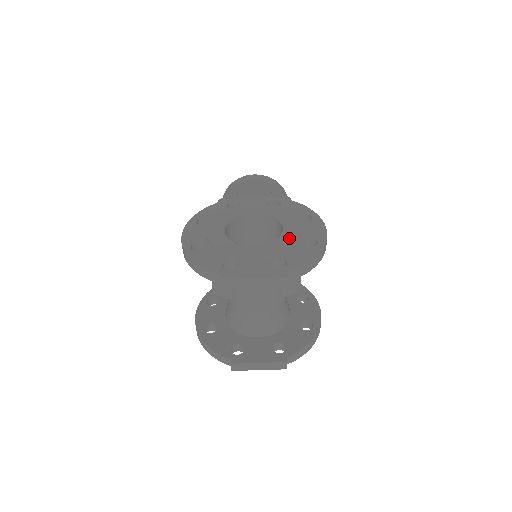
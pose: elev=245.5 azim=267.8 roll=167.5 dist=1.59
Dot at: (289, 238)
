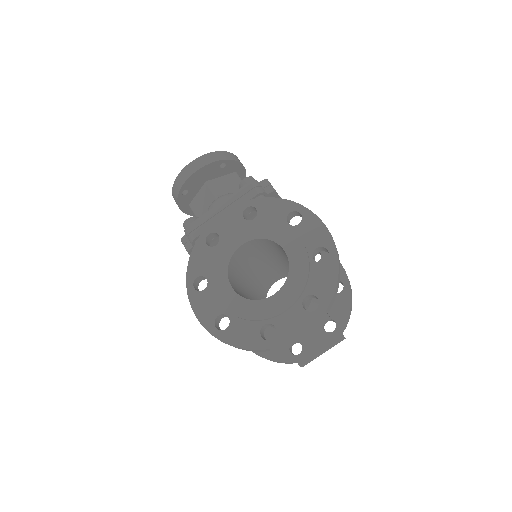
Dot at: (299, 263)
